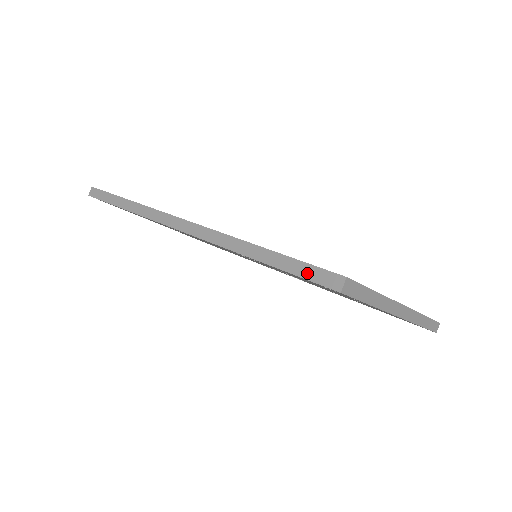
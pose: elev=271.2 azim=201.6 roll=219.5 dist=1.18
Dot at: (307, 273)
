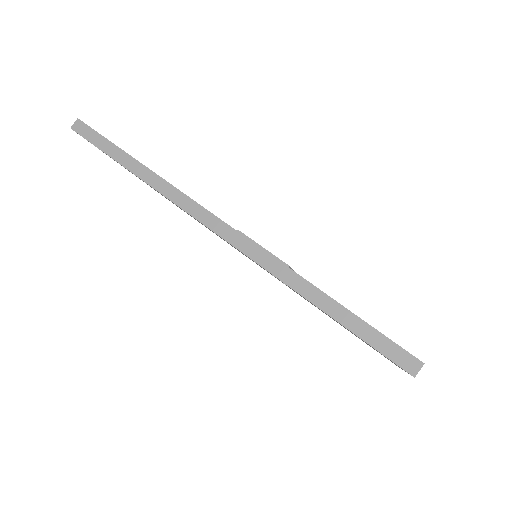
Dot at: (379, 344)
